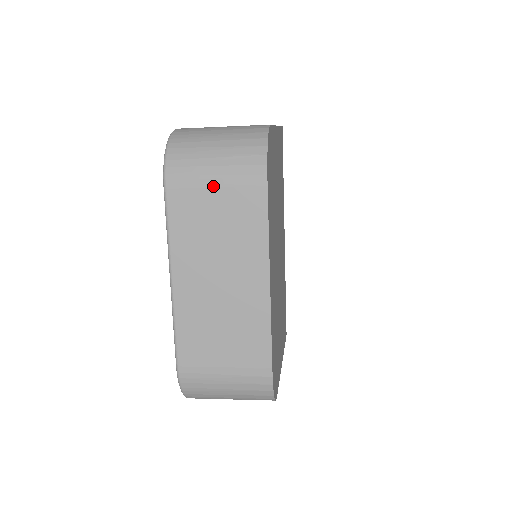
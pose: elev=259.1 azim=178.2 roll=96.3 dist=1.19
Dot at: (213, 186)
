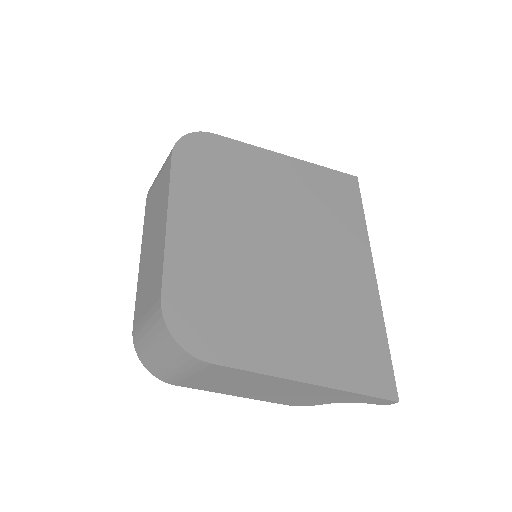
Dot at: (157, 179)
